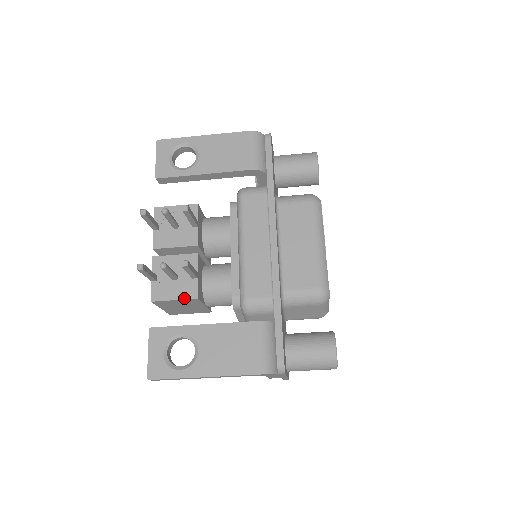
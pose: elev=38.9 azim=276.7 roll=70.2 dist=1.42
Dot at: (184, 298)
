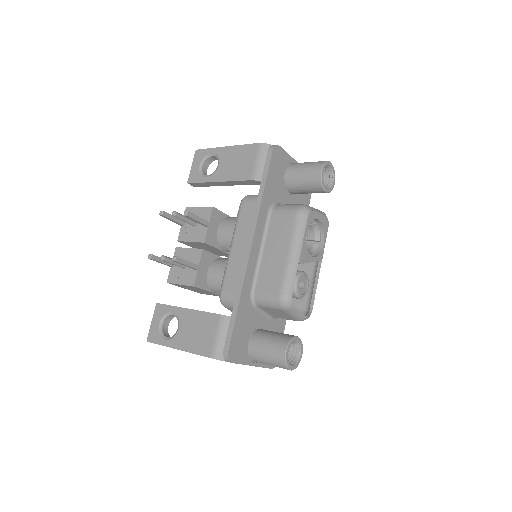
Dot at: (186, 284)
